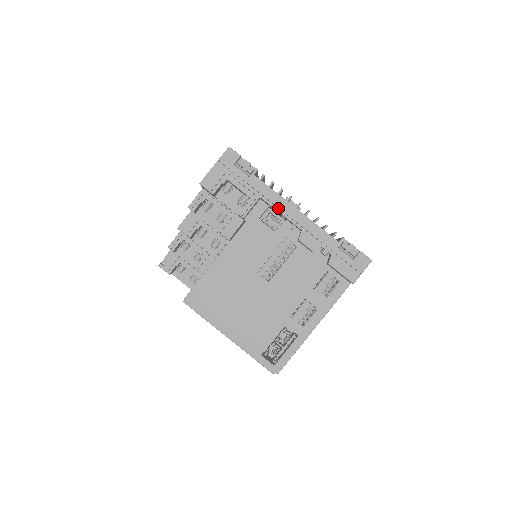
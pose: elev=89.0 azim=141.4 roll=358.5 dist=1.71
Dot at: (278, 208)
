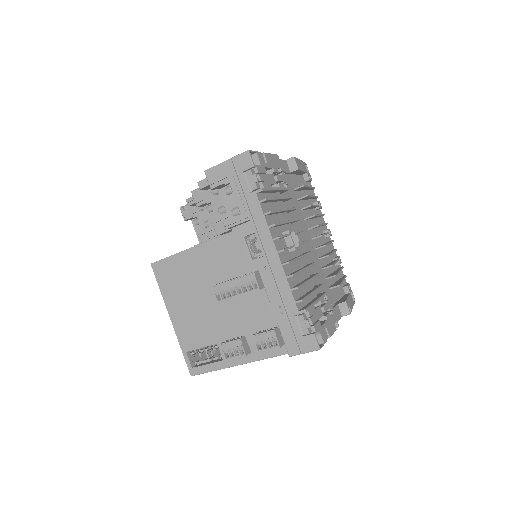
Dot at: (262, 240)
